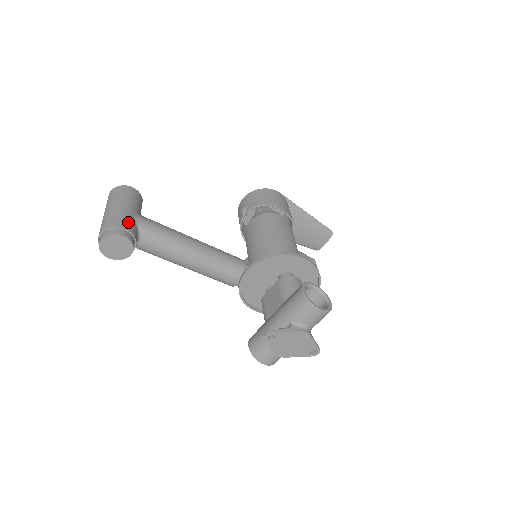
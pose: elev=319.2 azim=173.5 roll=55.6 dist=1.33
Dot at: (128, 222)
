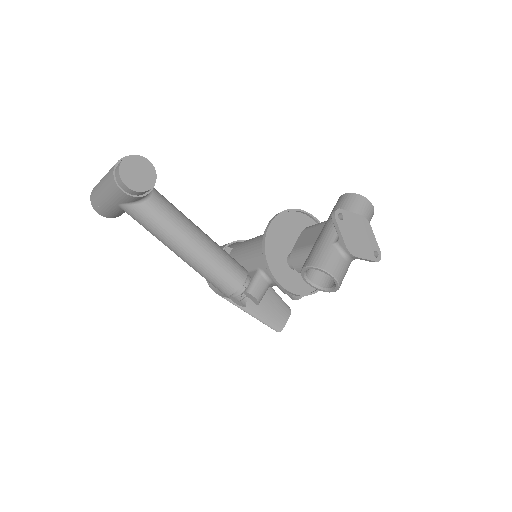
Dot at: occluded
